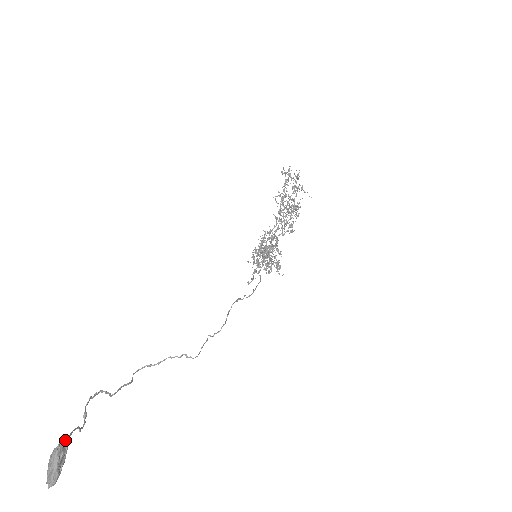
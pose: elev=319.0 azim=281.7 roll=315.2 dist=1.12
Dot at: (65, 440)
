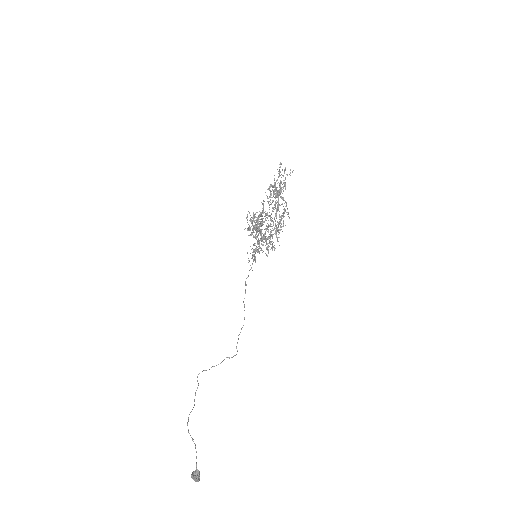
Dot at: (197, 471)
